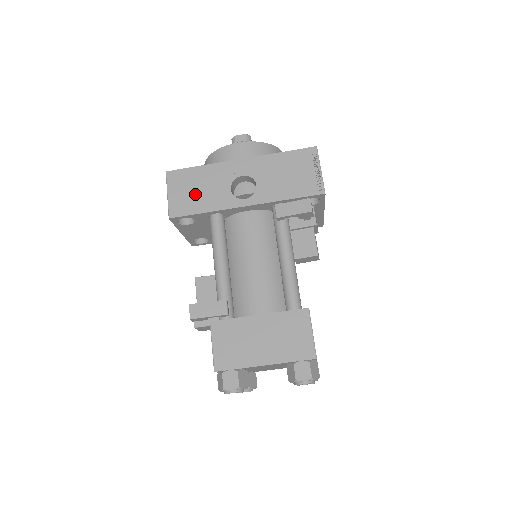
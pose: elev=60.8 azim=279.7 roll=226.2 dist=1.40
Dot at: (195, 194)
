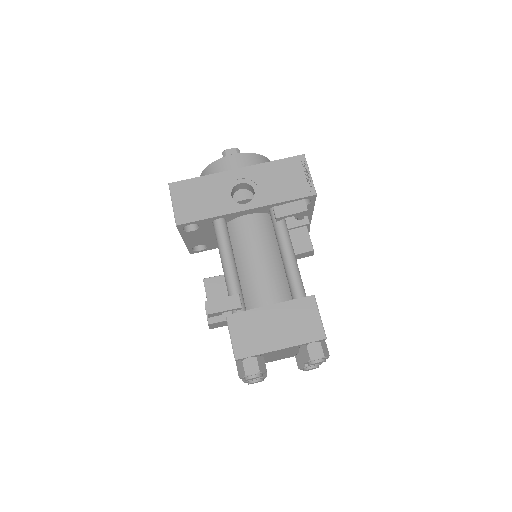
Dot at: (199, 202)
